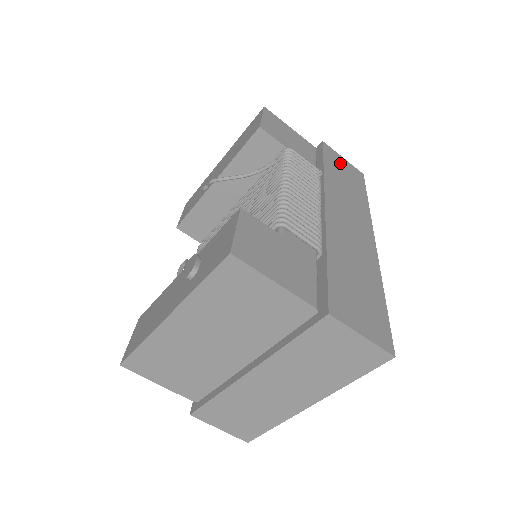
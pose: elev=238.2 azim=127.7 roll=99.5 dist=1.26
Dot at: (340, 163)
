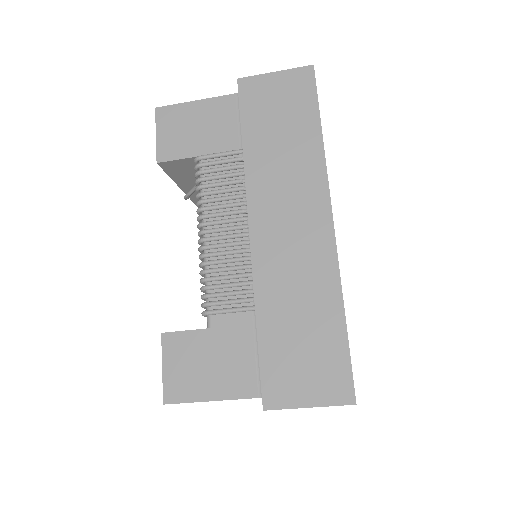
Dot at: (269, 95)
